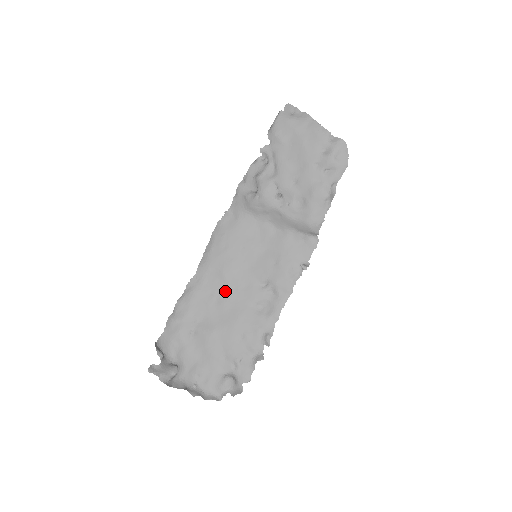
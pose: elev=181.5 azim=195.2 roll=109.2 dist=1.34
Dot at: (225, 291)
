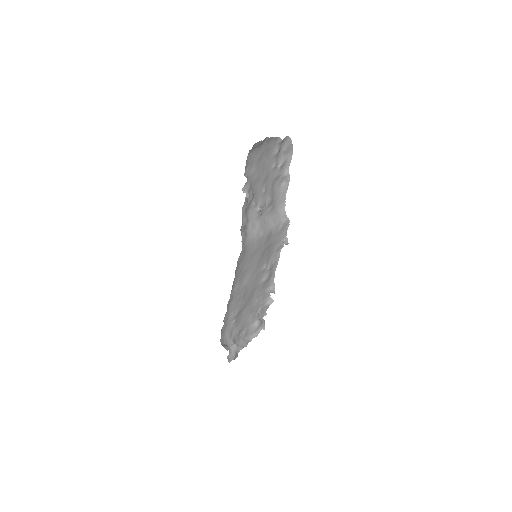
Dot at: (246, 289)
